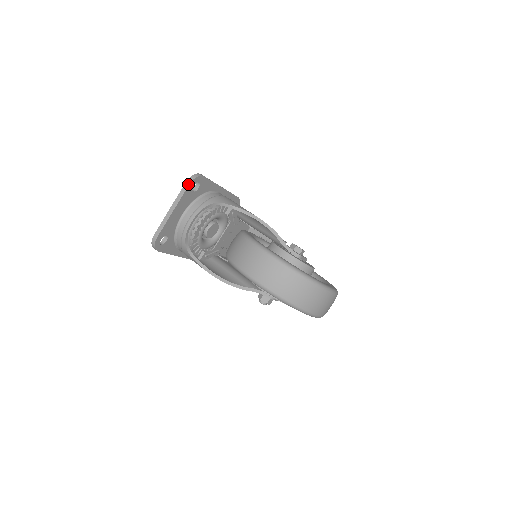
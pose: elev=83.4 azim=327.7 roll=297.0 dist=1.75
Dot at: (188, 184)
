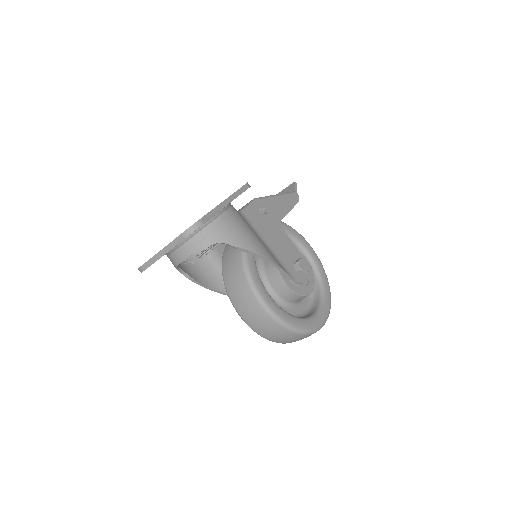
Dot at: (183, 238)
